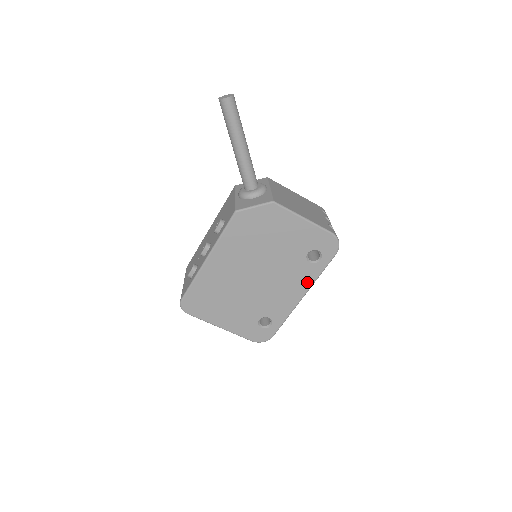
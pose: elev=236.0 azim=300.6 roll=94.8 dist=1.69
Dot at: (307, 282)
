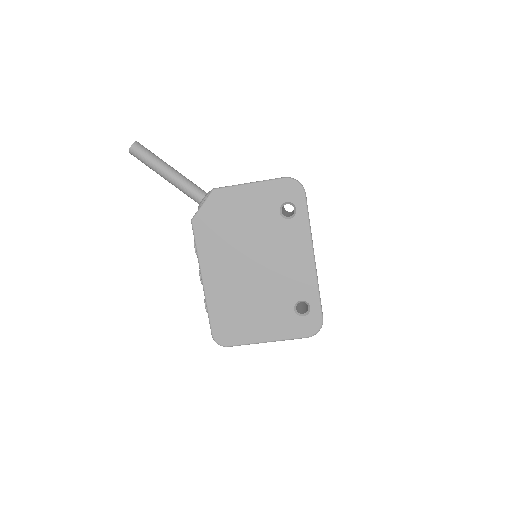
Dot at: (304, 239)
